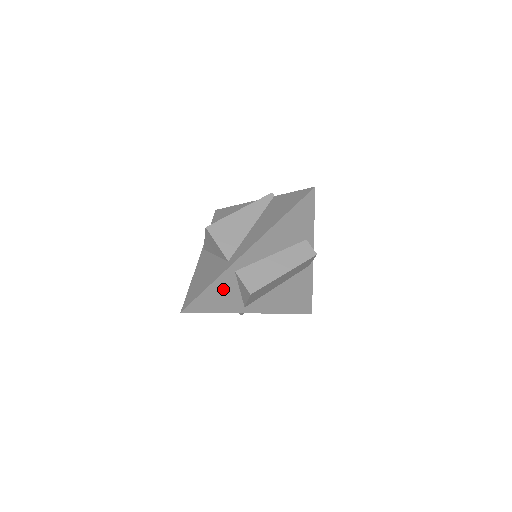
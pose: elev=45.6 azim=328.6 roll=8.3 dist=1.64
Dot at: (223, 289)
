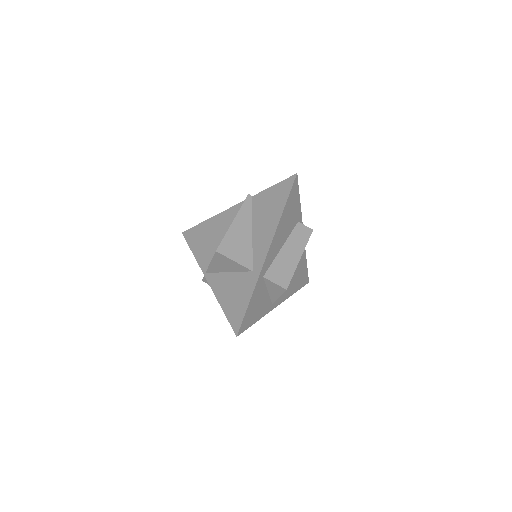
Dot at: (258, 297)
